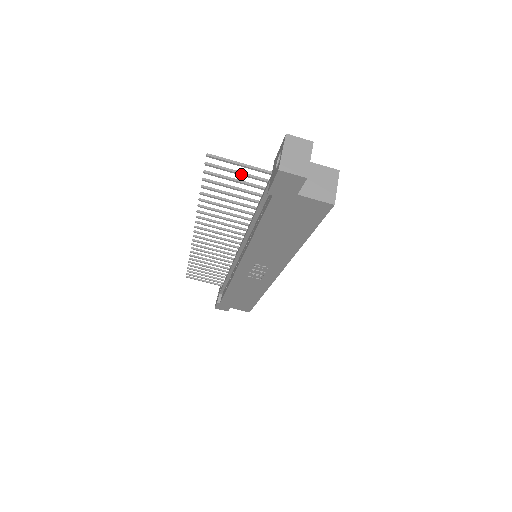
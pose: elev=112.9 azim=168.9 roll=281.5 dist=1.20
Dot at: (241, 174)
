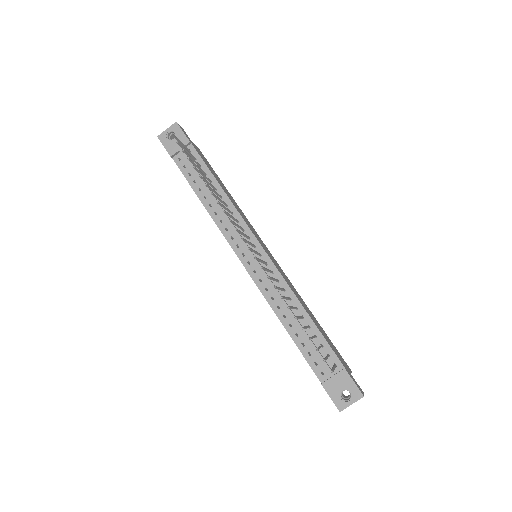
Dot at: occluded
